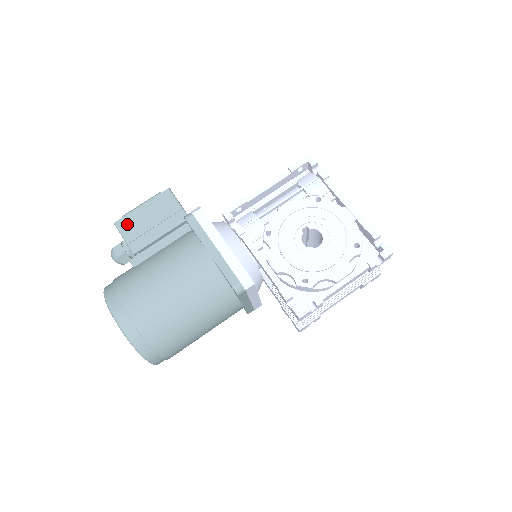
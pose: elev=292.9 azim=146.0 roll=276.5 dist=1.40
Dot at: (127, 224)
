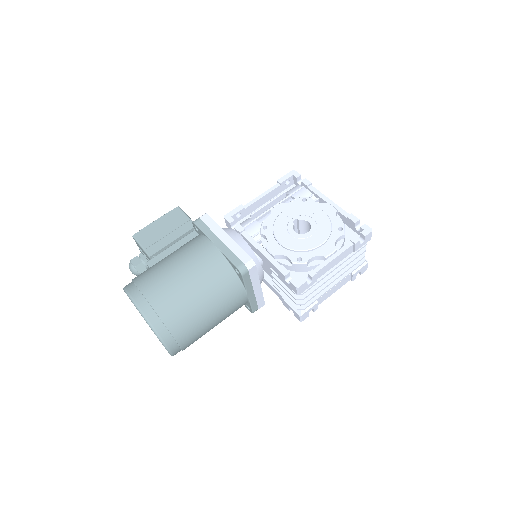
Dot at: (144, 235)
